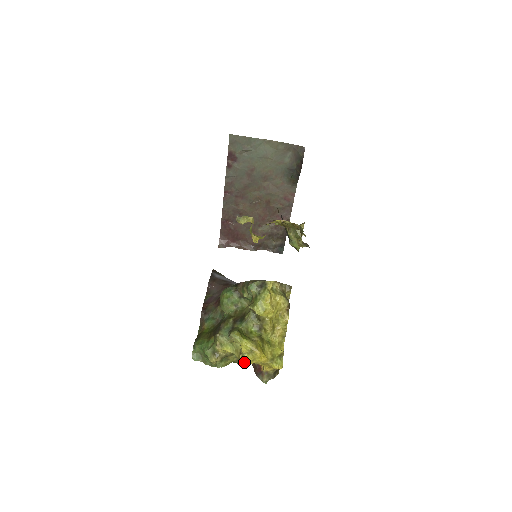
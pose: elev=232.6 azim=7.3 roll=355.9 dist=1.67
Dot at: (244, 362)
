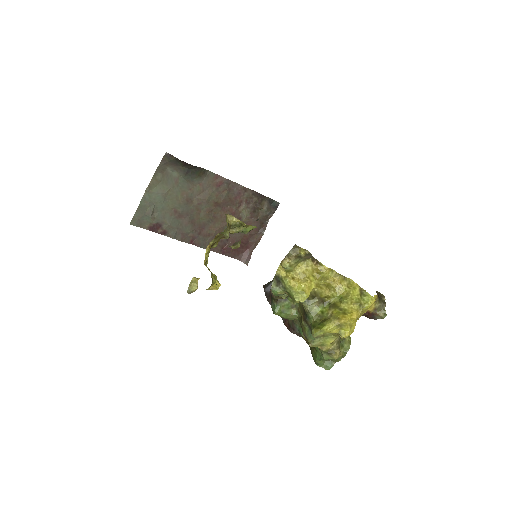
Dot at: (349, 335)
